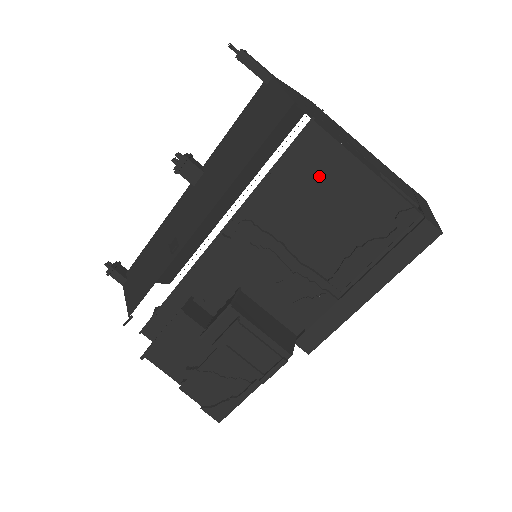
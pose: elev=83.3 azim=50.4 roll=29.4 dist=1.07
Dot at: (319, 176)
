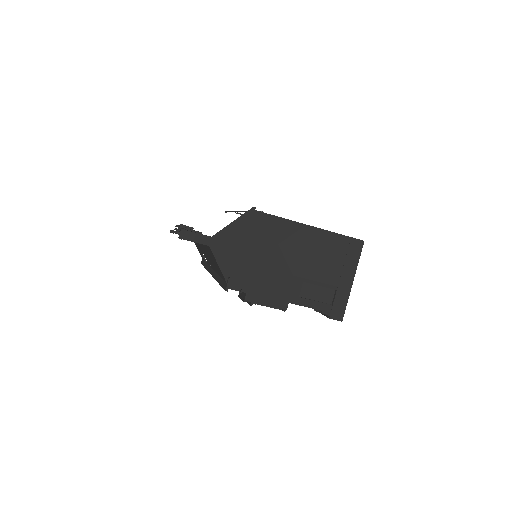
Dot at: occluded
